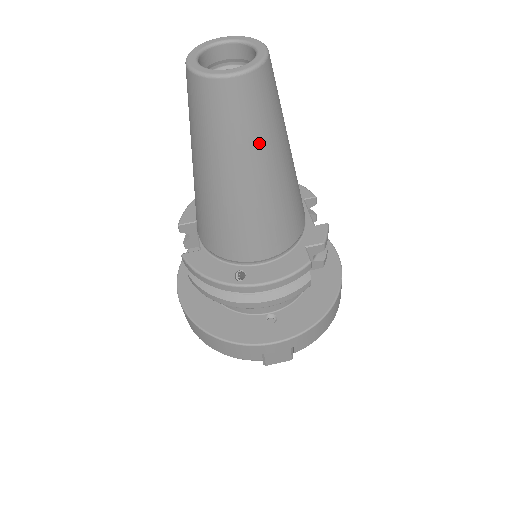
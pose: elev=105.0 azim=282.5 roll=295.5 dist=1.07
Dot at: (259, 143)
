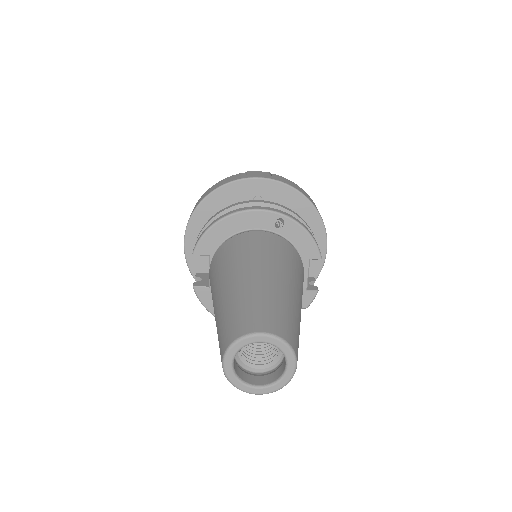
Dot at: occluded
